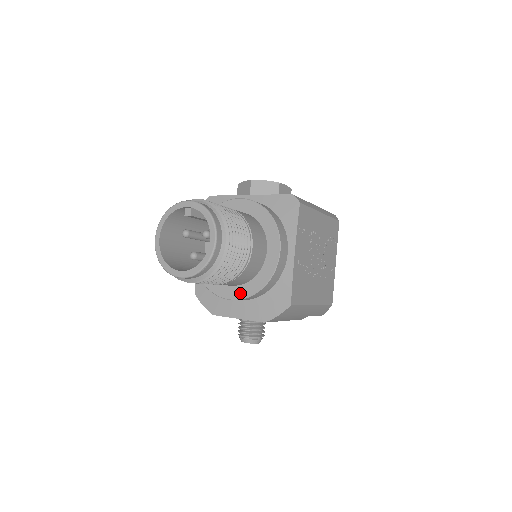
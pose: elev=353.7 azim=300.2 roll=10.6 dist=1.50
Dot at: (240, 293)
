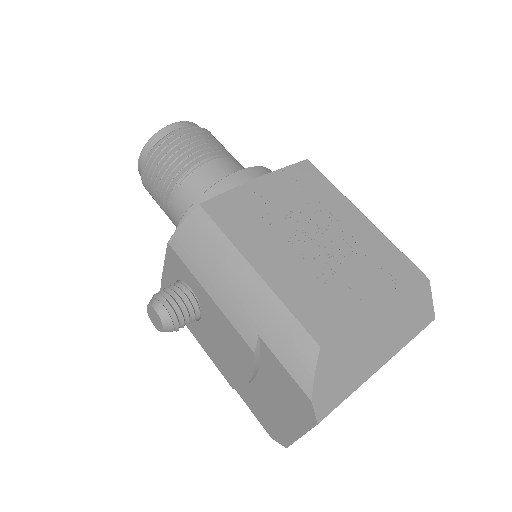
Dot at: occluded
